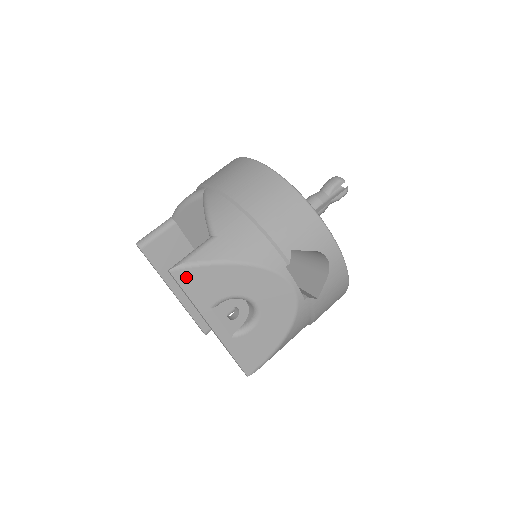
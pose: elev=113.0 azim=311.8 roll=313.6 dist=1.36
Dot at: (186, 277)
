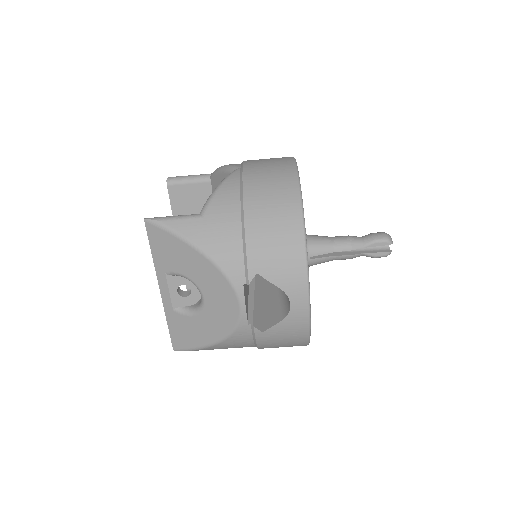
Dot at: (155, 234)
